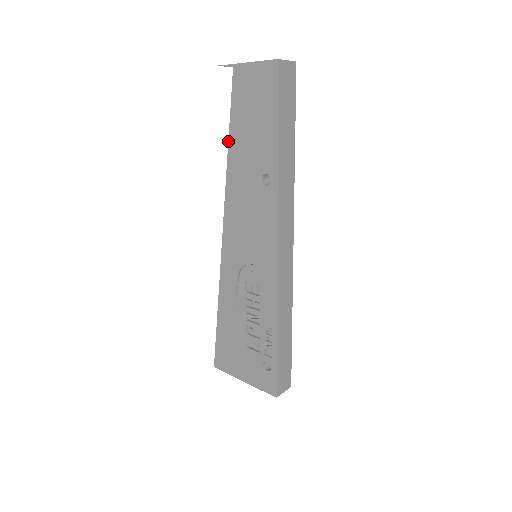
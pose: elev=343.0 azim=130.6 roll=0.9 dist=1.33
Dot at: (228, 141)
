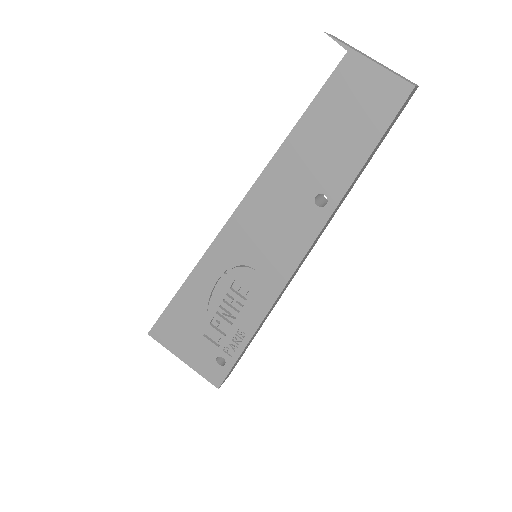
Dot at: (291, 130)
